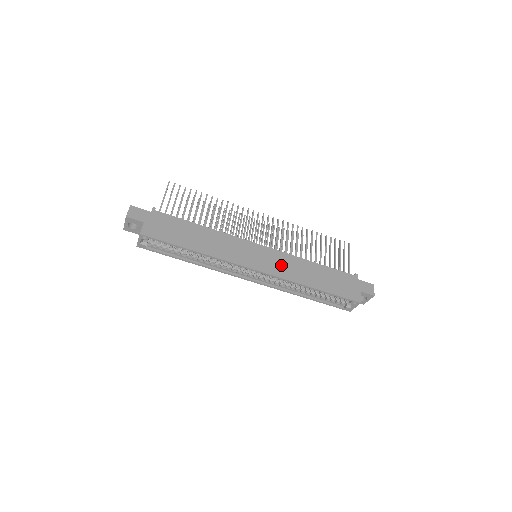
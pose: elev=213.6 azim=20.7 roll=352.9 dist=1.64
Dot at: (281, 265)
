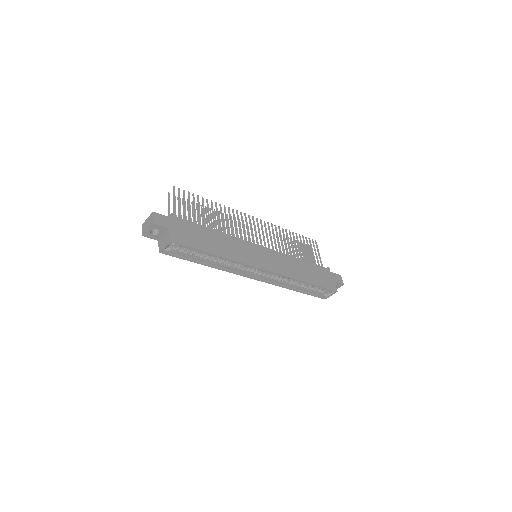
Dot at: (280, 263)
